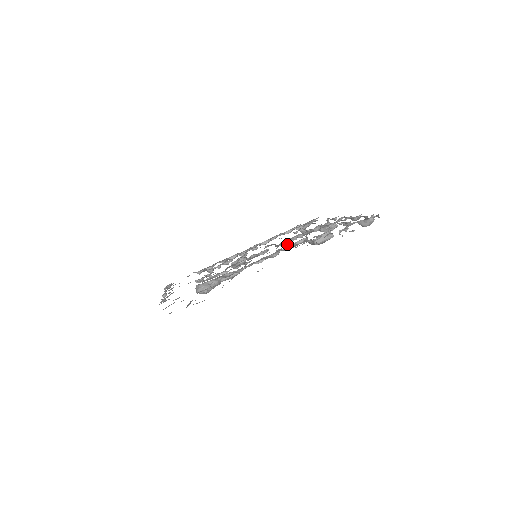
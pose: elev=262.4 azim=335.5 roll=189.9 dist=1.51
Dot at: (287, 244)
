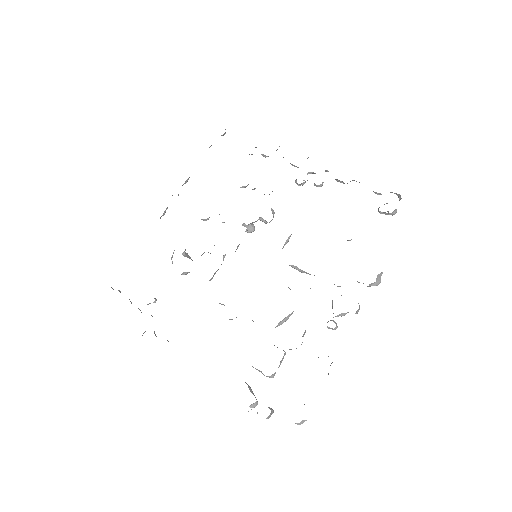
Dot at: (298, 270)
